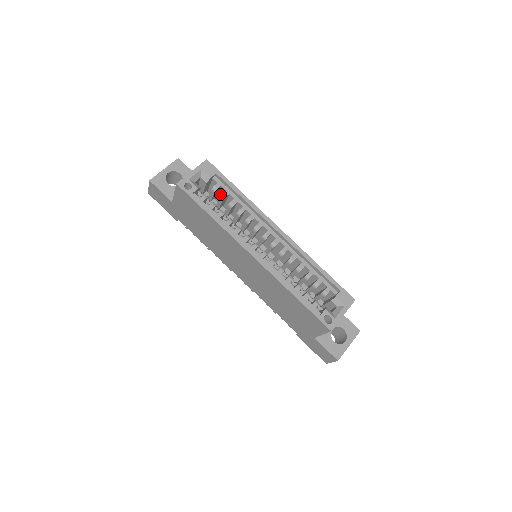
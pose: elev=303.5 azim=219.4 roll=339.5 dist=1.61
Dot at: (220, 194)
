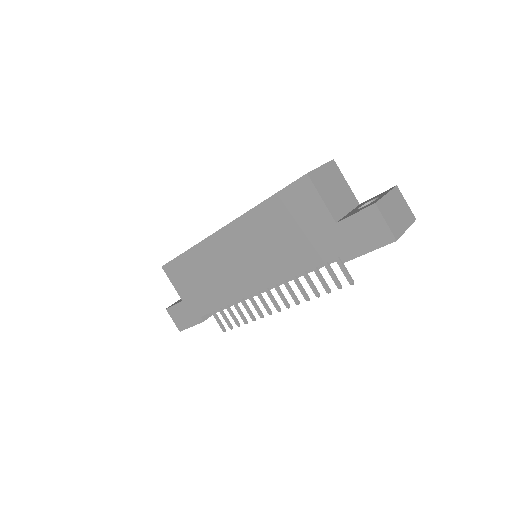
Dot at: occluded
